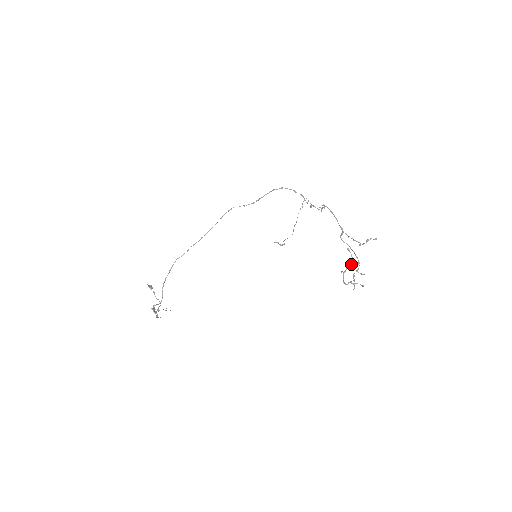
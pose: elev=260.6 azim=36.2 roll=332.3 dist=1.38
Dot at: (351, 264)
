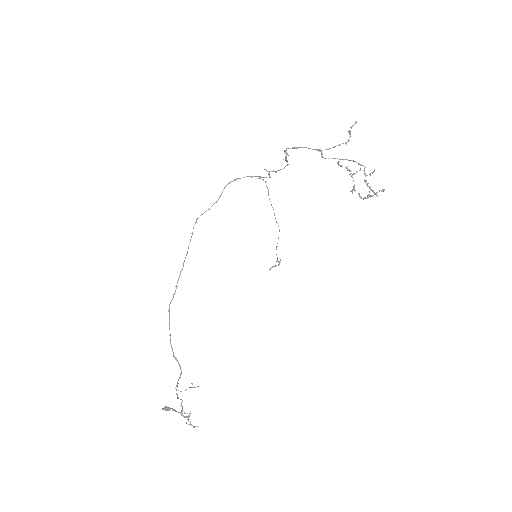
Dot at: (354, 174)
